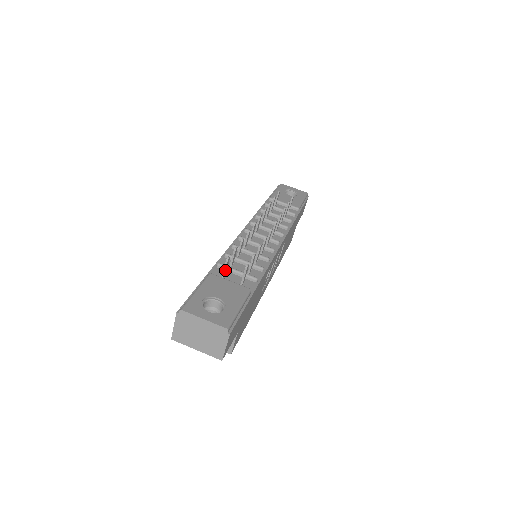
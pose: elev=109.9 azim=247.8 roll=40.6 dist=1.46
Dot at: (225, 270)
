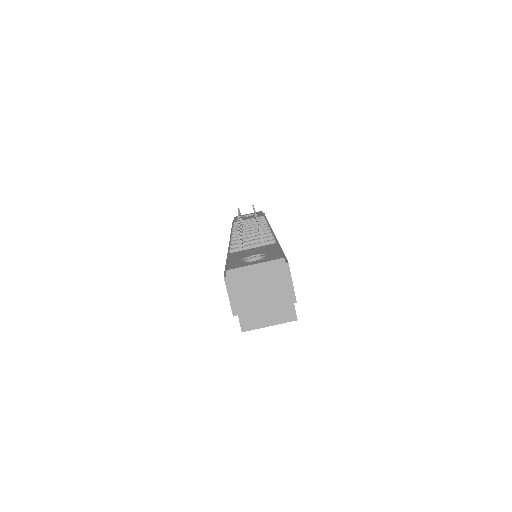
Dot at: (241, 245)
